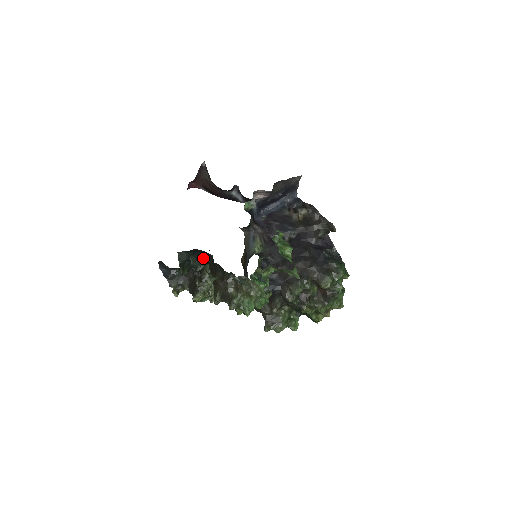
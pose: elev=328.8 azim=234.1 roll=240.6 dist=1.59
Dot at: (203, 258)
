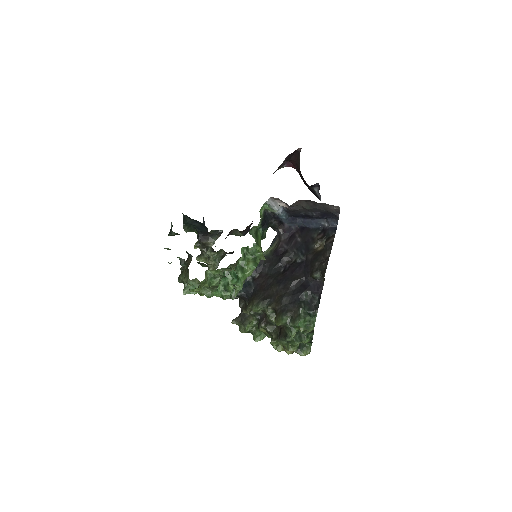
Dot at: (206, 230)
